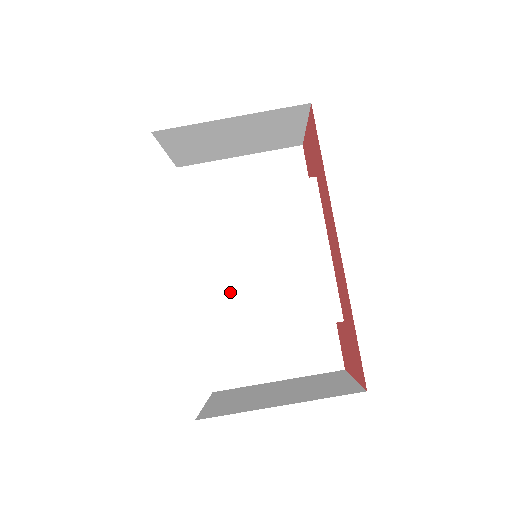
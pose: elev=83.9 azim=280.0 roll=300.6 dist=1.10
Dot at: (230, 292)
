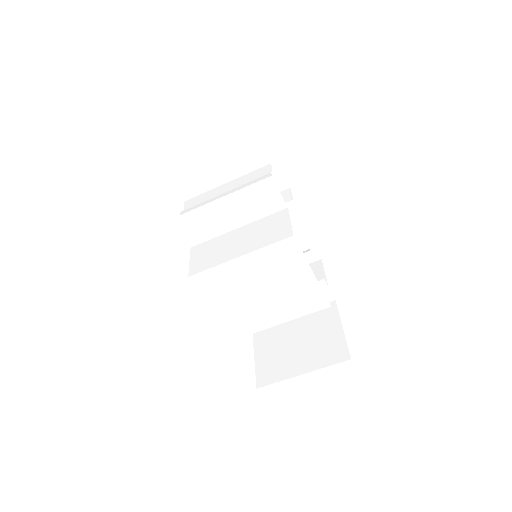
Dot at: (251, 311)
